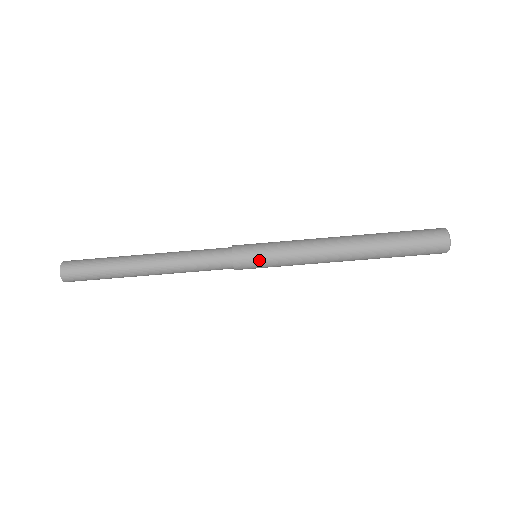
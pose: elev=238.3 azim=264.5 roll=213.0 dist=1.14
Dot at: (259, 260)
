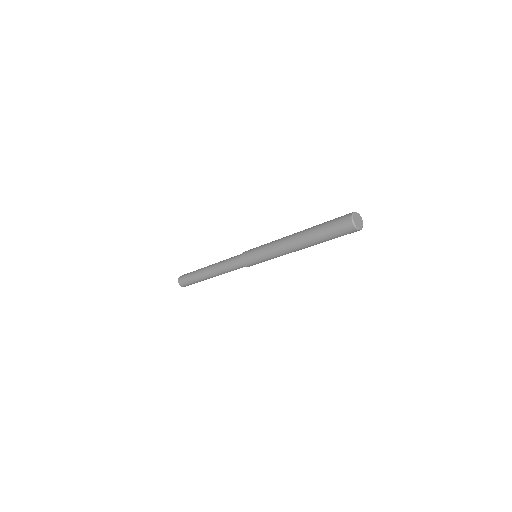
Dot at: (254, 260)
